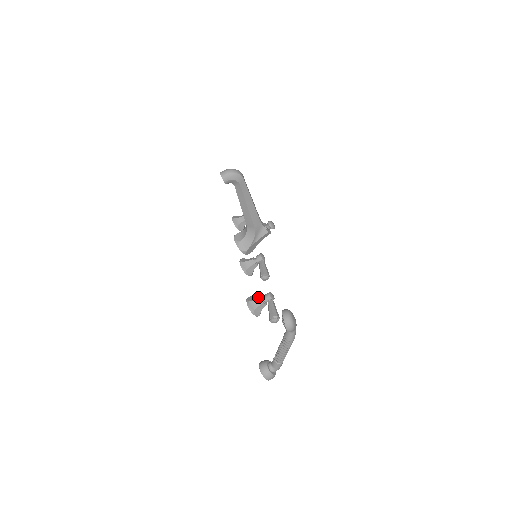
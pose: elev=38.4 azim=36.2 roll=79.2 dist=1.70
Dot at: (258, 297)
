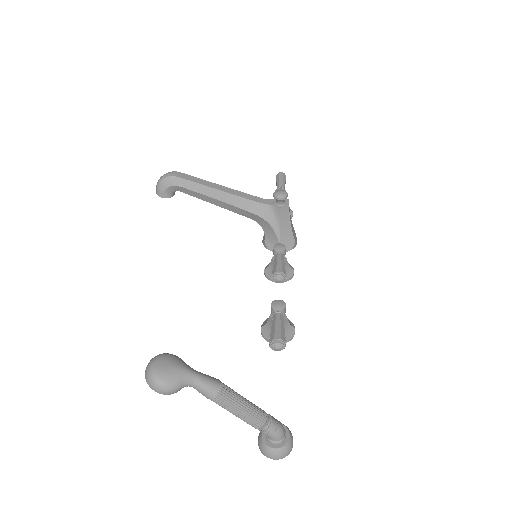
Dot at: occluded
